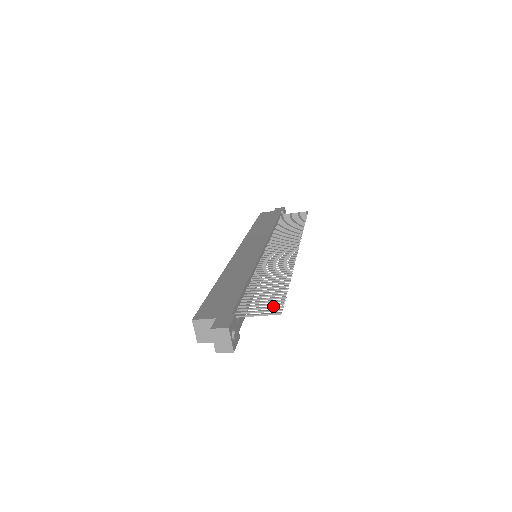
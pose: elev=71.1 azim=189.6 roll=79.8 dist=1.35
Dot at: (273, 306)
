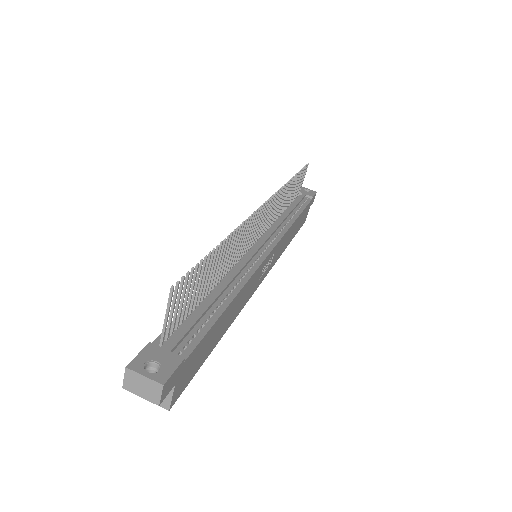
Dot at: (179, 289)
